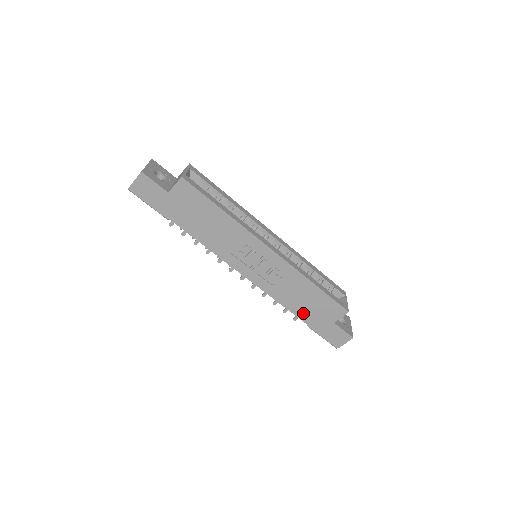
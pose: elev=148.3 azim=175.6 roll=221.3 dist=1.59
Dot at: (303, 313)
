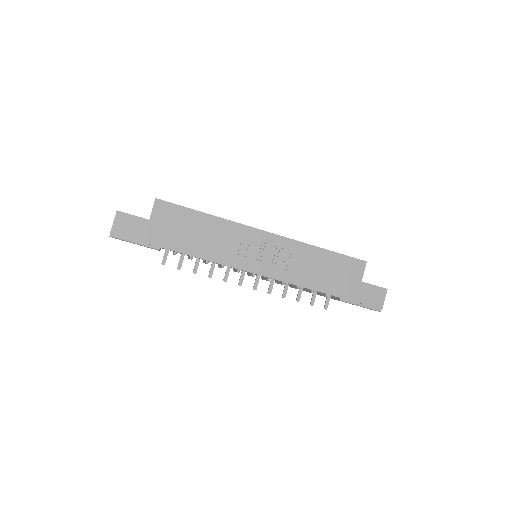
Dot at: (329, 286)
